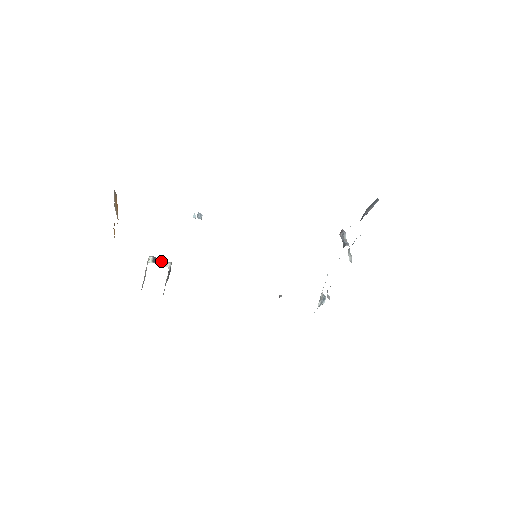
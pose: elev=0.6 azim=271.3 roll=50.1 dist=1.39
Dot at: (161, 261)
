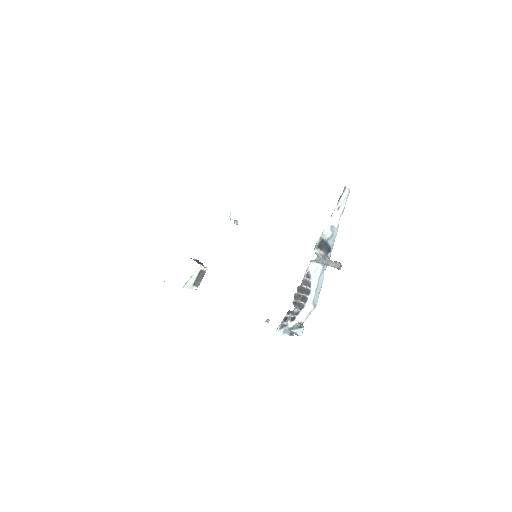
Dot at: (200, 263)
